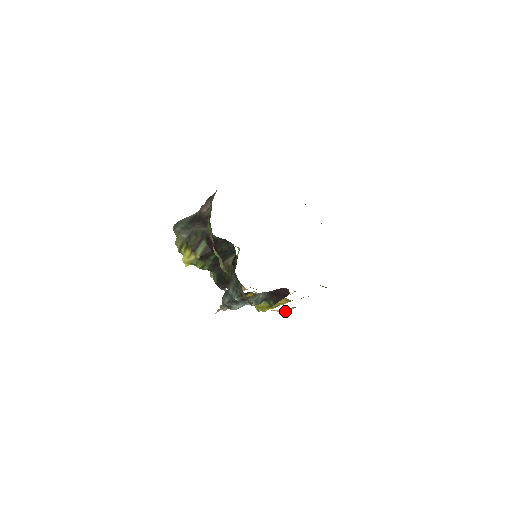
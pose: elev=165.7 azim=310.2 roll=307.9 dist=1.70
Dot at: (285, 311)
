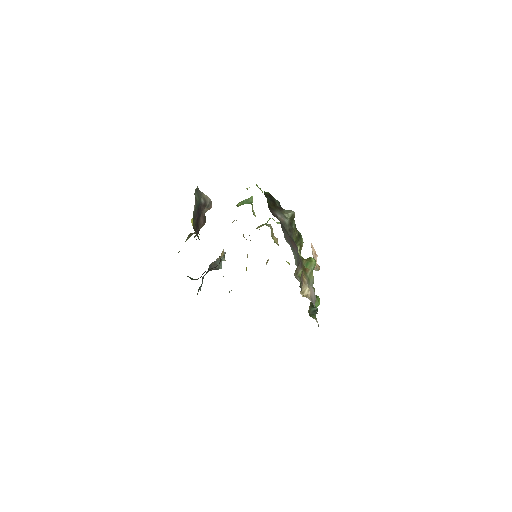
Dot at: occluded
